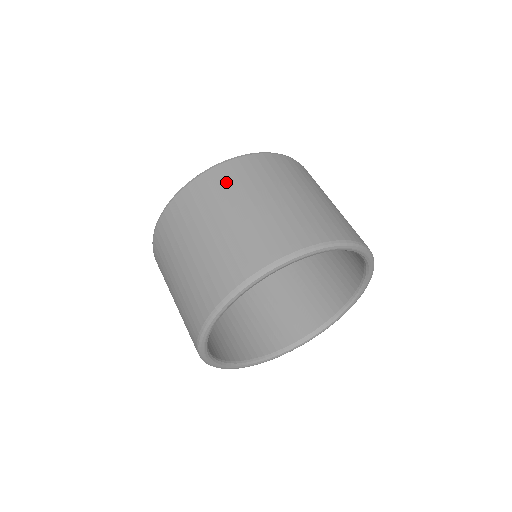
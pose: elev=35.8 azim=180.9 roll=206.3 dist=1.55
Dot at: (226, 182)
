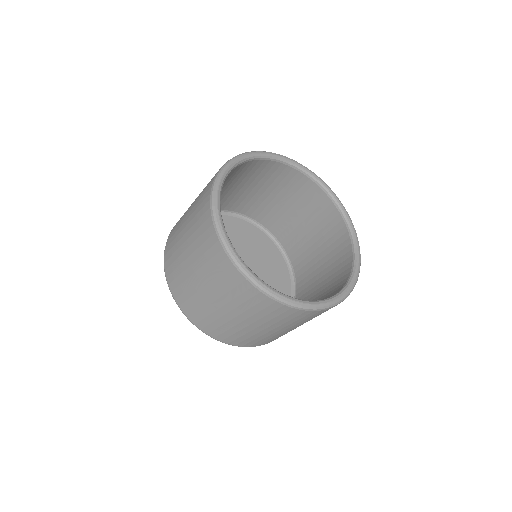
Dot at: occluded
